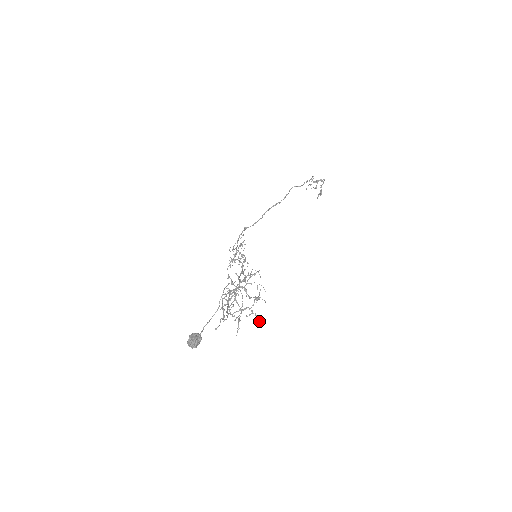
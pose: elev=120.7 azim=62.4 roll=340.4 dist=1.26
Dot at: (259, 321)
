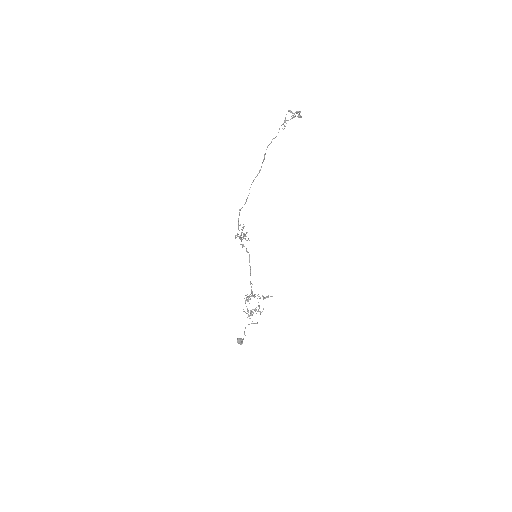
Dot at: occluded
